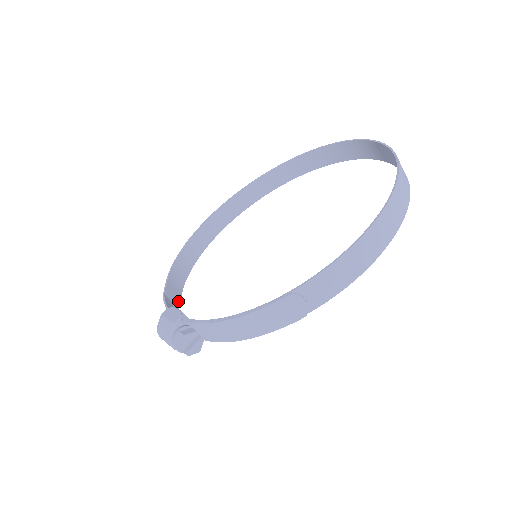
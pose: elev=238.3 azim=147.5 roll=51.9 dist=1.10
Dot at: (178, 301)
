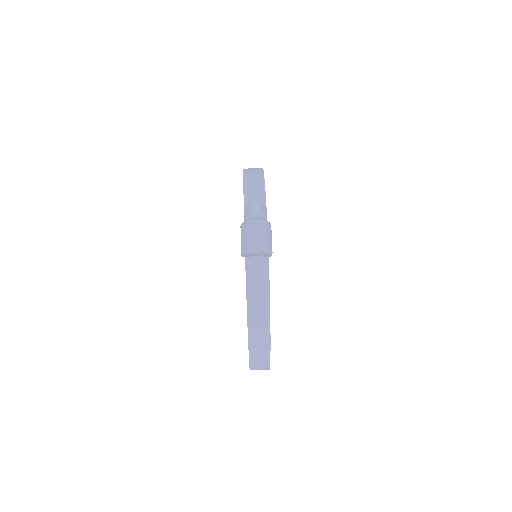
Dot at: (267, 304)
